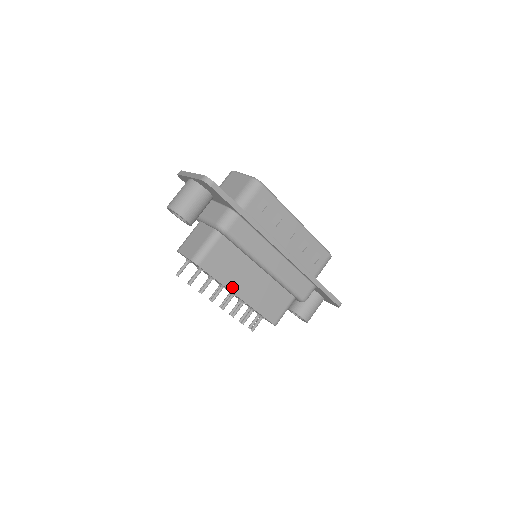
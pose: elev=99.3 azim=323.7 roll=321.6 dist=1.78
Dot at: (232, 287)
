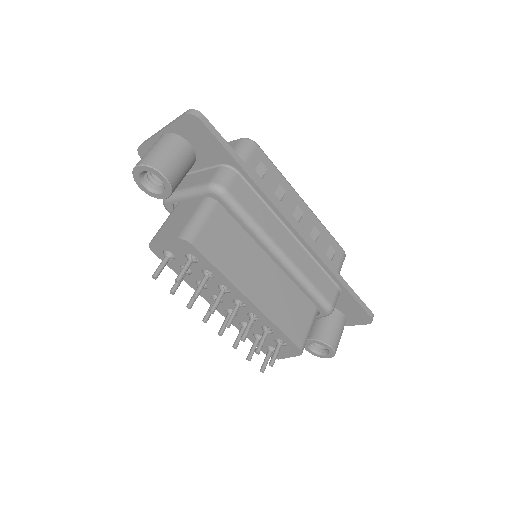
Dot at: (240, 284)
